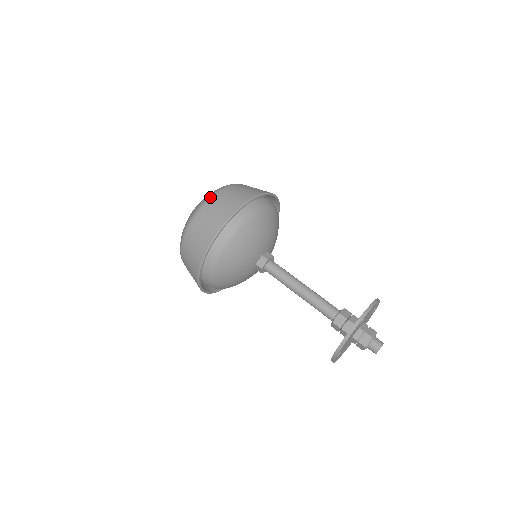
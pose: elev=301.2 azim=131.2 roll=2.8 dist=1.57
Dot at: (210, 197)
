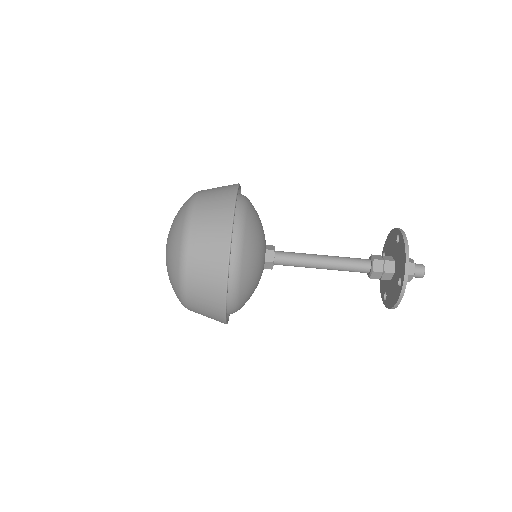
Dot at: (182, 275)
